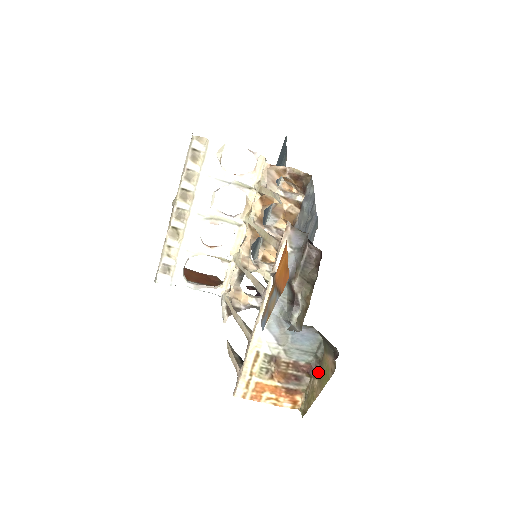
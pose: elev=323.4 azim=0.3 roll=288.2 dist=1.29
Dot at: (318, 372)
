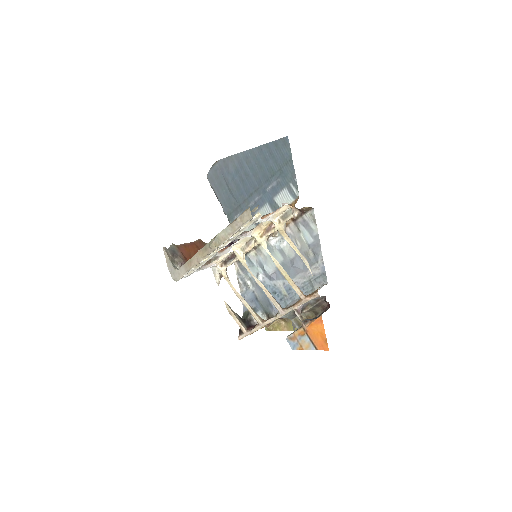
Dot at: (286, 319)
